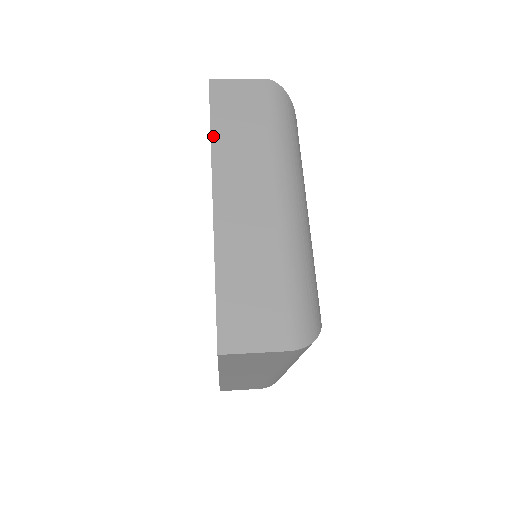
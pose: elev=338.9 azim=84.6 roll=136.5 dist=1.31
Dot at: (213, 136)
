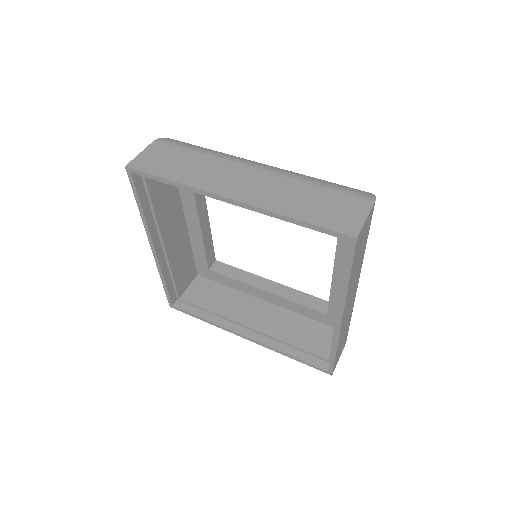
Dot at: (349, 283)
